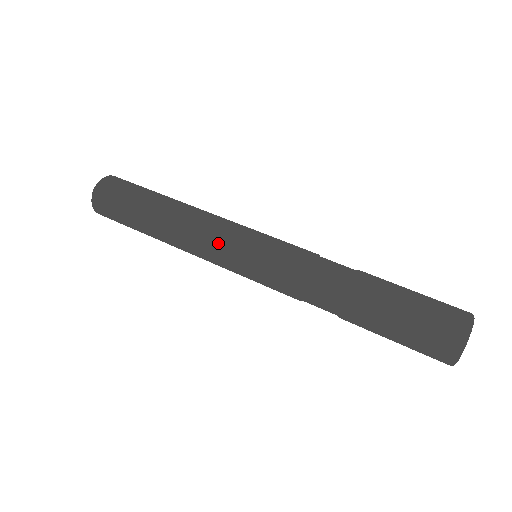
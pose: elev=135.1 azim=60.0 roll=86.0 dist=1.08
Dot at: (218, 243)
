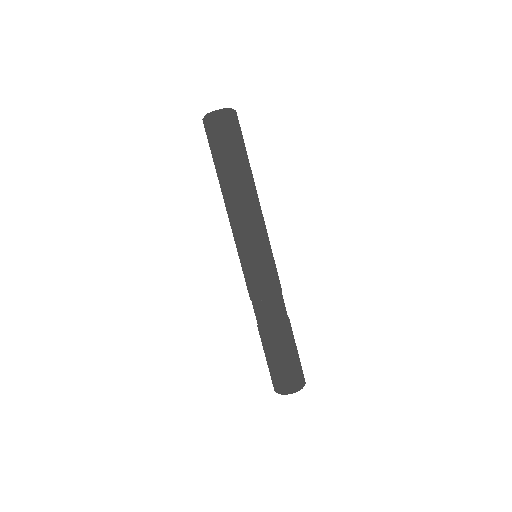
Dot at: (249, 235)
